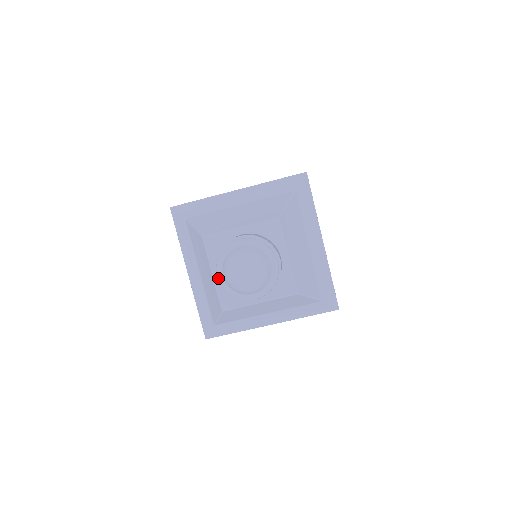
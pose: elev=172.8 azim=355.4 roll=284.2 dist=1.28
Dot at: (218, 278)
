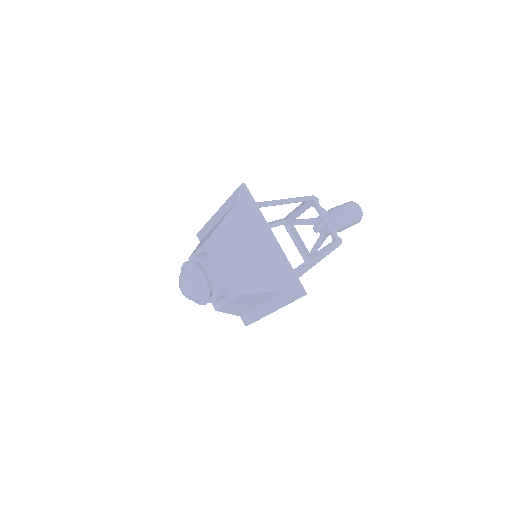
Dot at: occluded
